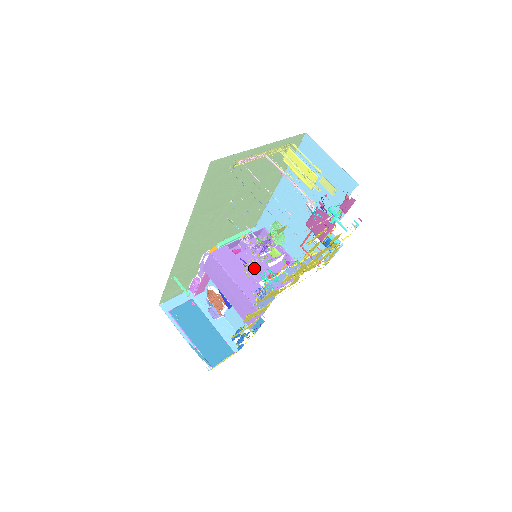
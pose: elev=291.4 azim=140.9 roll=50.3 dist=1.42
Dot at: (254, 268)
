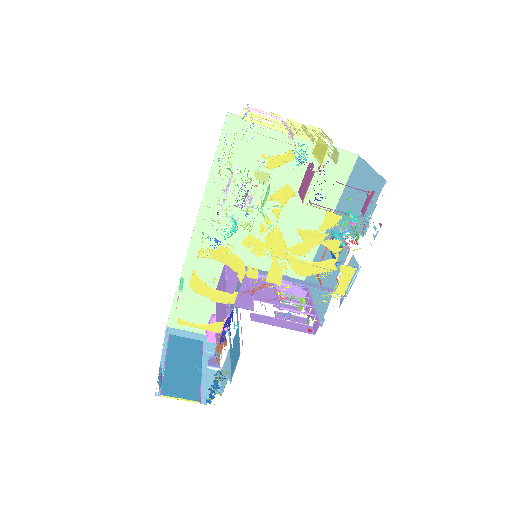
Dot at: (260, 291)
